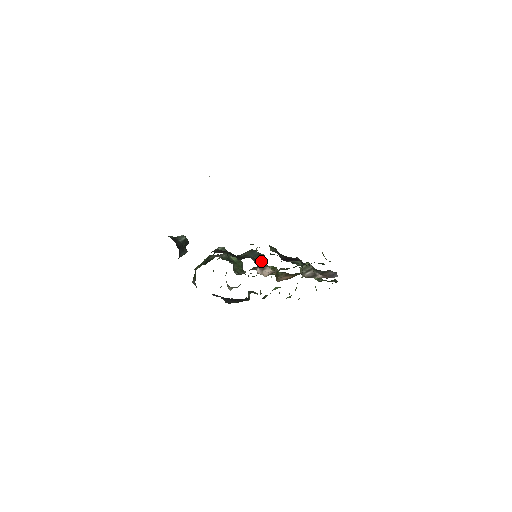
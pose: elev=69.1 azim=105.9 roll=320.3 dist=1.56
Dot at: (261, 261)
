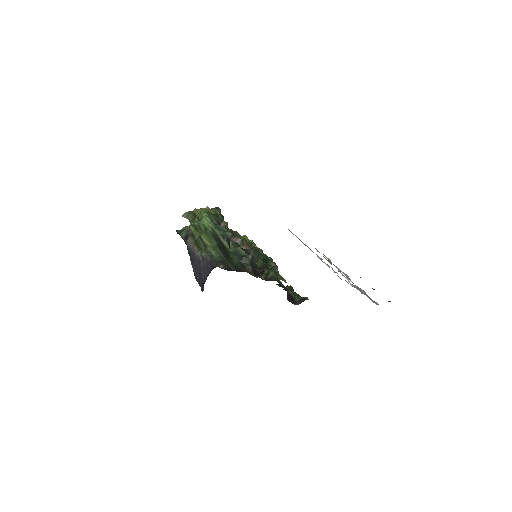
Dot at: occluded
